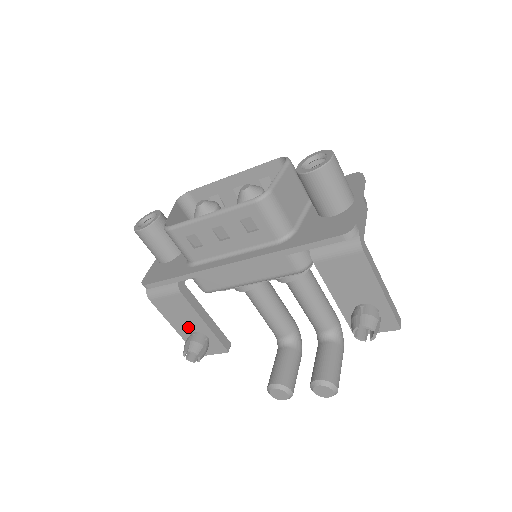
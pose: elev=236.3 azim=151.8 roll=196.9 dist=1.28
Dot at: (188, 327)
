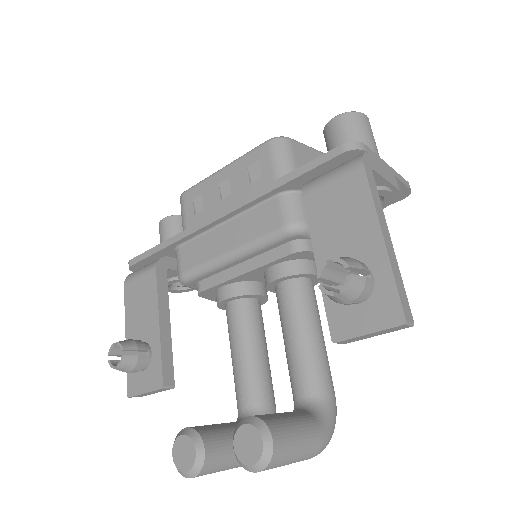
Dot at: (140, 333)
